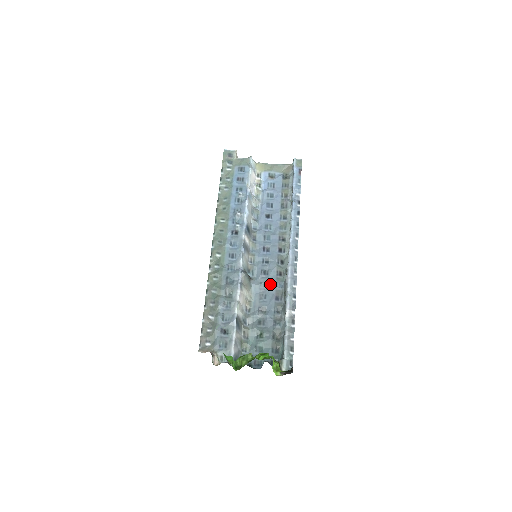
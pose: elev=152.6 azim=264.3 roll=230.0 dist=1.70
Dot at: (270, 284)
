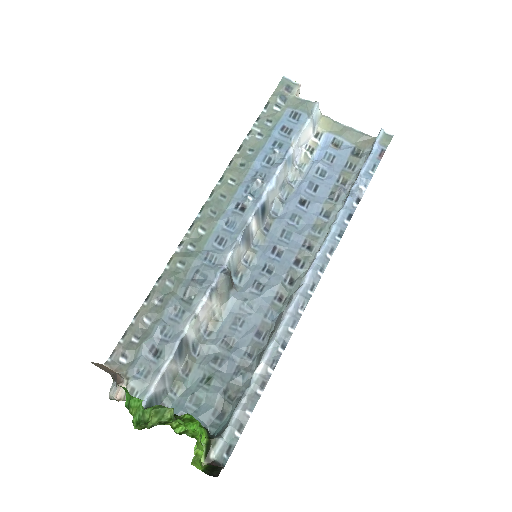
Dot at: (258, 307)
